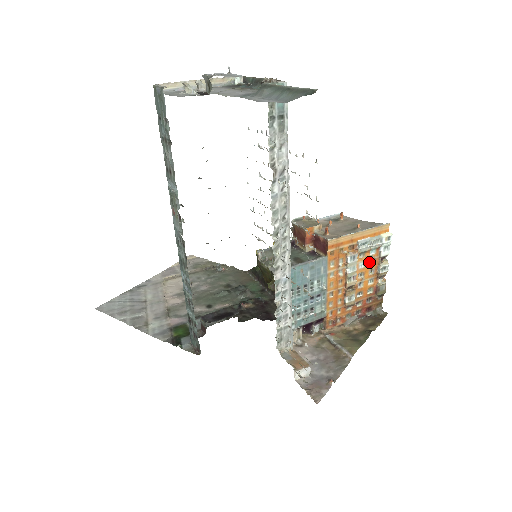
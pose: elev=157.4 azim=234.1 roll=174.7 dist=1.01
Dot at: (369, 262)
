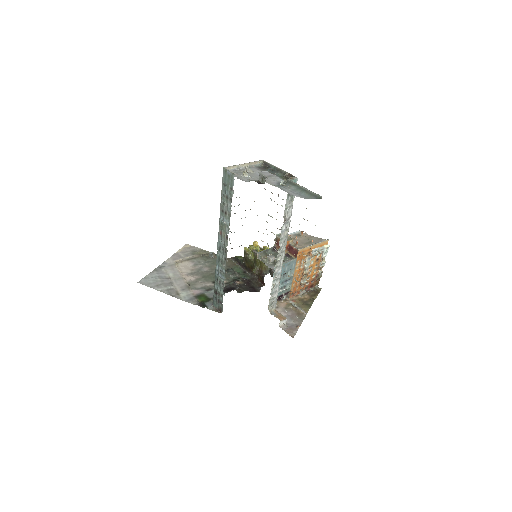
Dot at: (316, 261)
